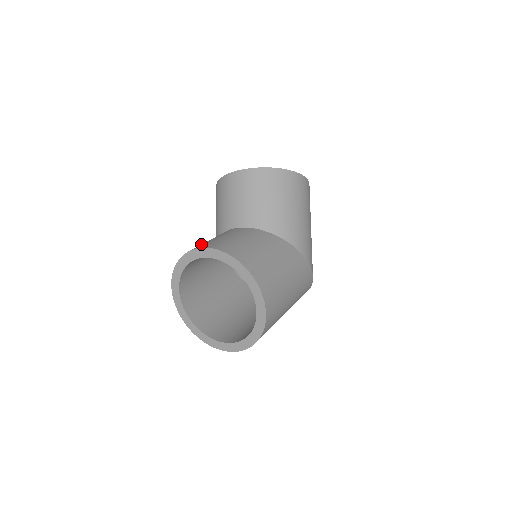
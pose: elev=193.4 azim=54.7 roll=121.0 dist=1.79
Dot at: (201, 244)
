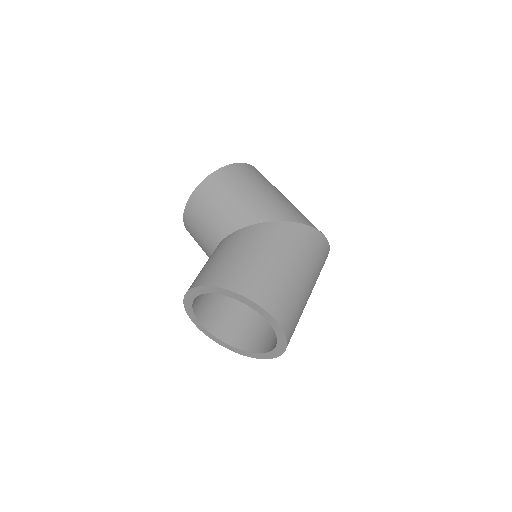
Dot at: occluded
